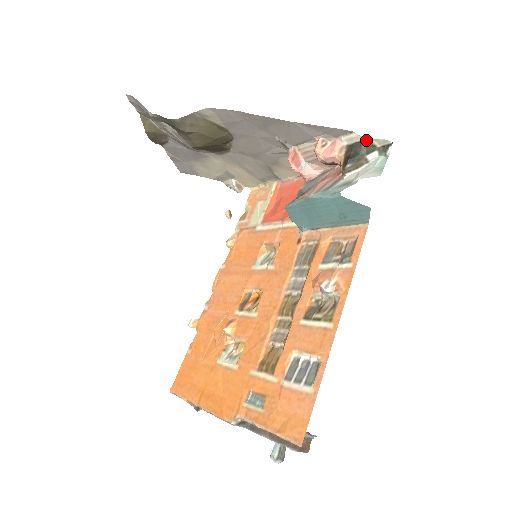
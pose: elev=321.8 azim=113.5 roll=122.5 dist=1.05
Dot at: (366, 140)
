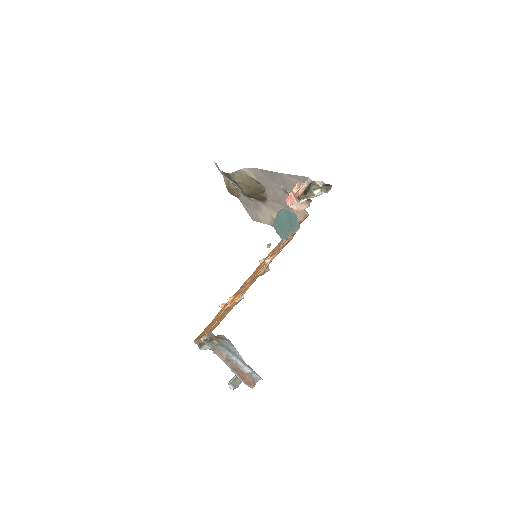
Dot at: (313, 181)
